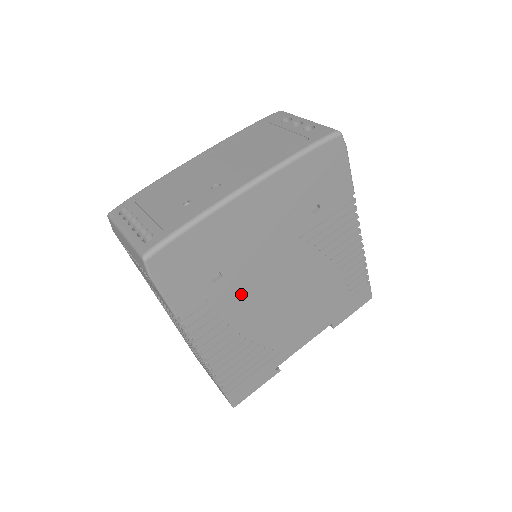
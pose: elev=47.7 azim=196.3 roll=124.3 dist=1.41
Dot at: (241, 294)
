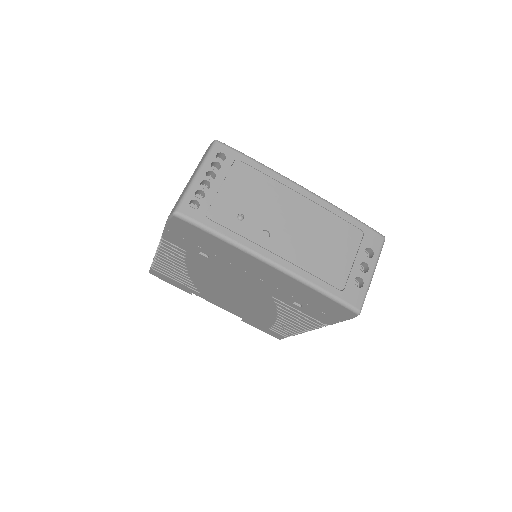
Dot at: (209, 269)
